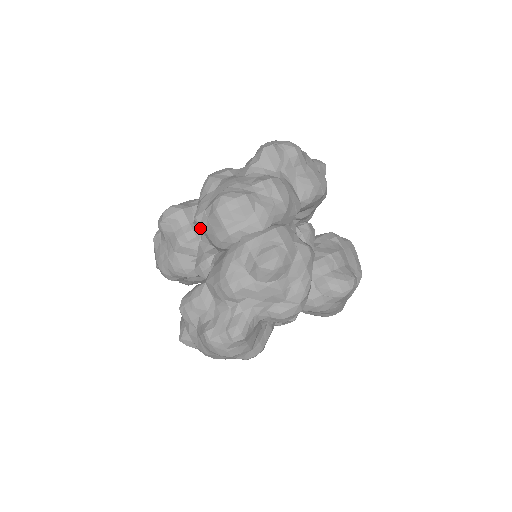
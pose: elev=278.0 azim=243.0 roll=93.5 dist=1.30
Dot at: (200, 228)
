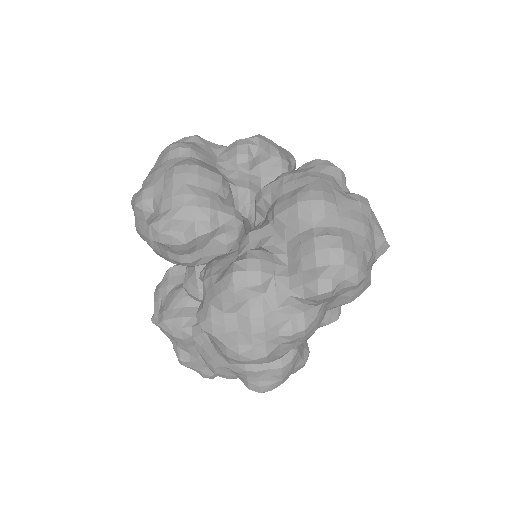
Dot at: occluded
